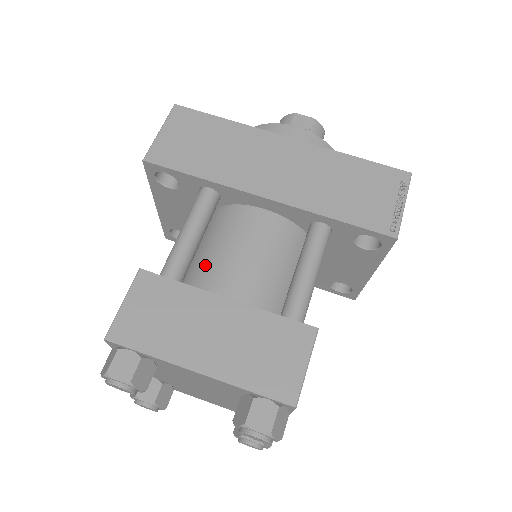
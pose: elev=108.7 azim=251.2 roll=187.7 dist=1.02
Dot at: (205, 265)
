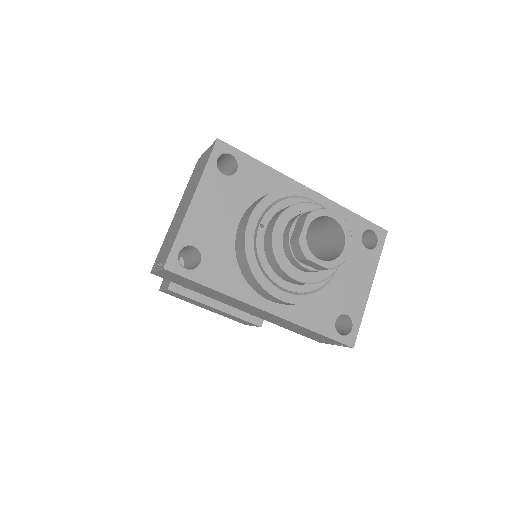
Dot at: occluded
